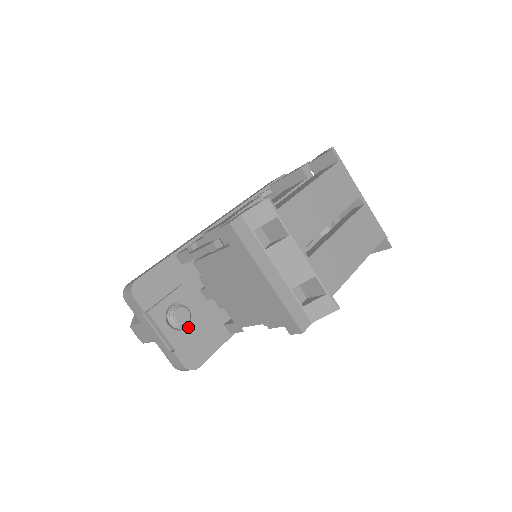
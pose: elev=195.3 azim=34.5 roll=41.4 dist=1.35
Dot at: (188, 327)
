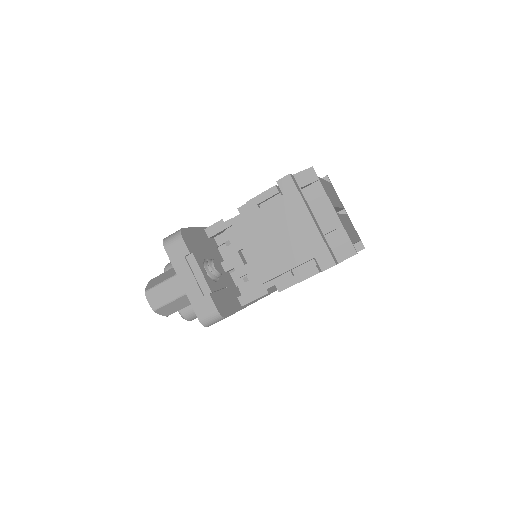
Dot at: (217, 282)
